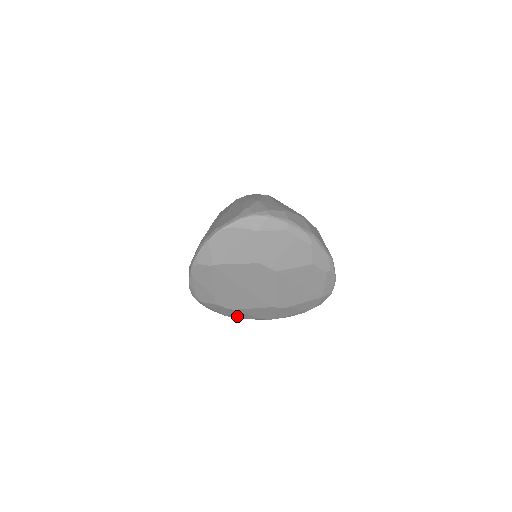
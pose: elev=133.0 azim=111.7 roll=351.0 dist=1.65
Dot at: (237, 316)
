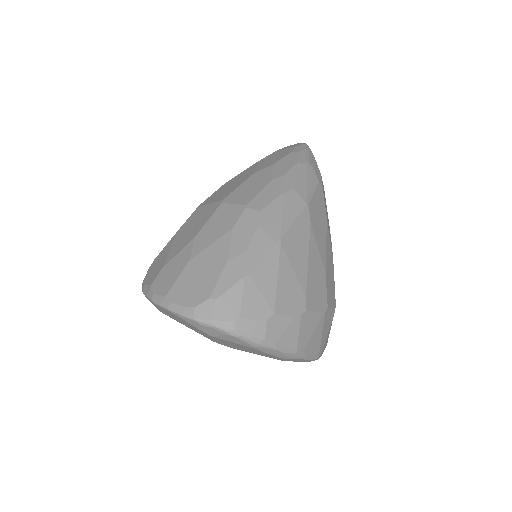
Dot at: occluded
